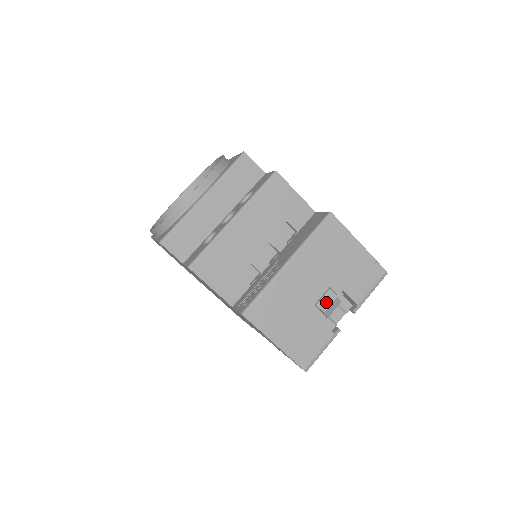
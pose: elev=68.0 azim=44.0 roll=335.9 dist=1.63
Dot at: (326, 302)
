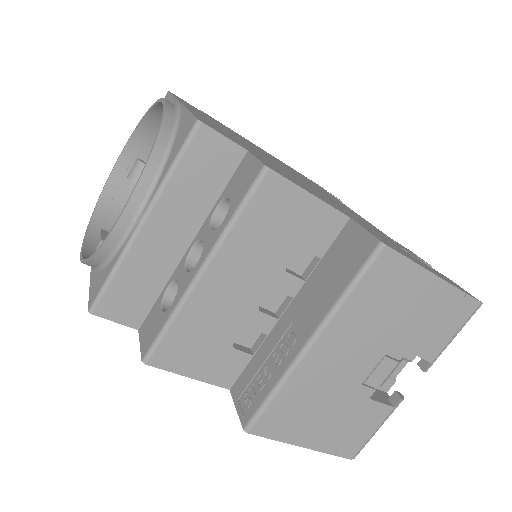
Dot at: (380, 375)
